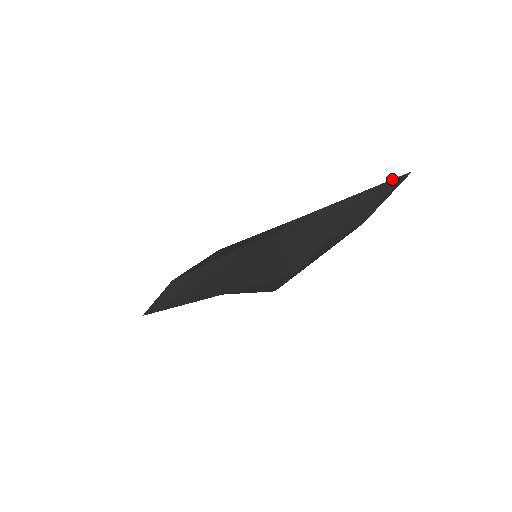
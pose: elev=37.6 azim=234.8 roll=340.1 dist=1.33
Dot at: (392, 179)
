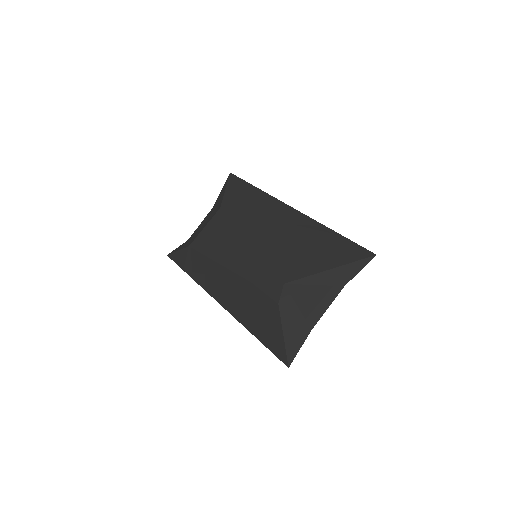
Dot at: (361, 260)
